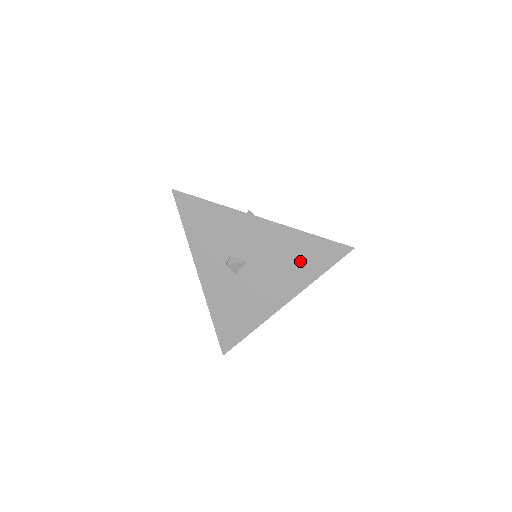
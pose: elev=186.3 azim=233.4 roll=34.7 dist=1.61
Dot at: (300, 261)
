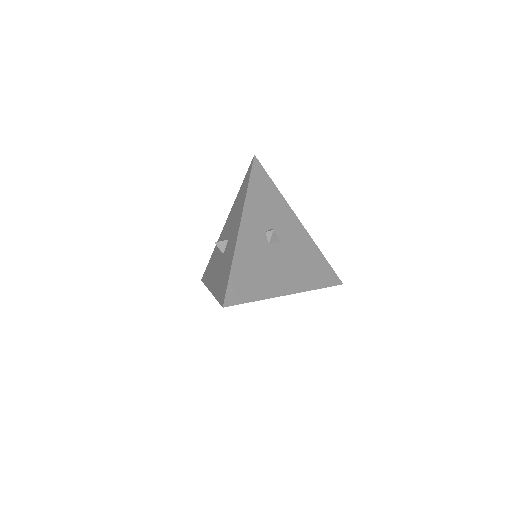
Dot at: (313, 269)
